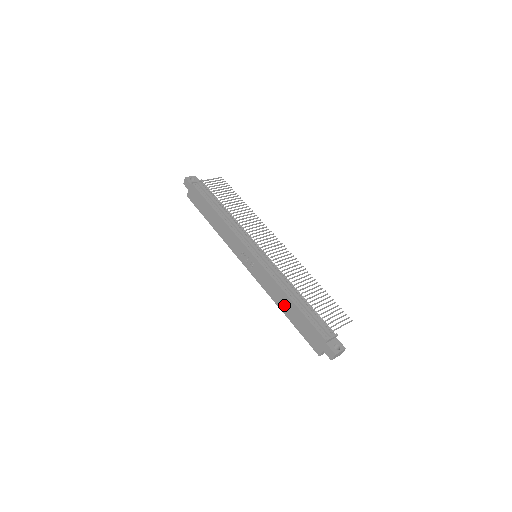
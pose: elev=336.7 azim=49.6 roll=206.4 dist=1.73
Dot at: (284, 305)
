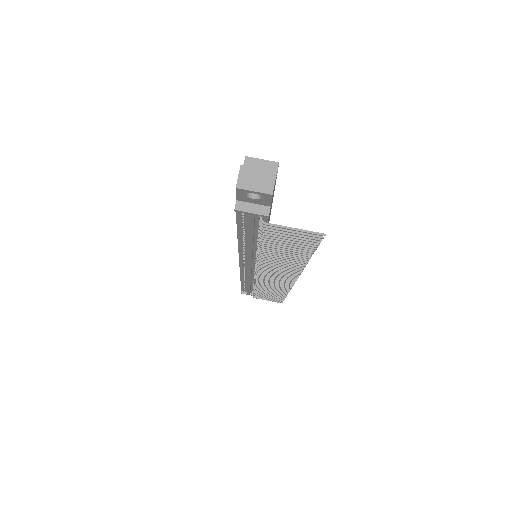
Dot at: occluded
